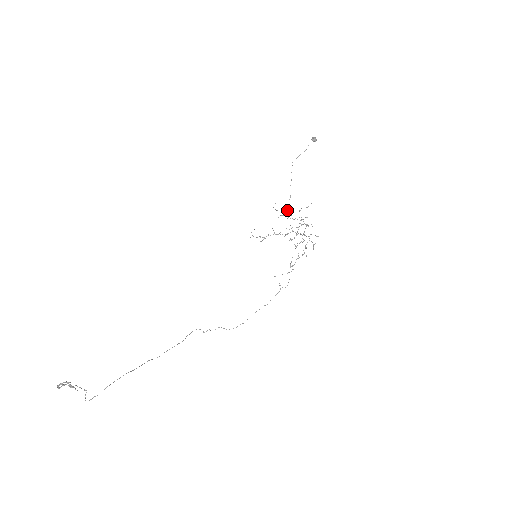
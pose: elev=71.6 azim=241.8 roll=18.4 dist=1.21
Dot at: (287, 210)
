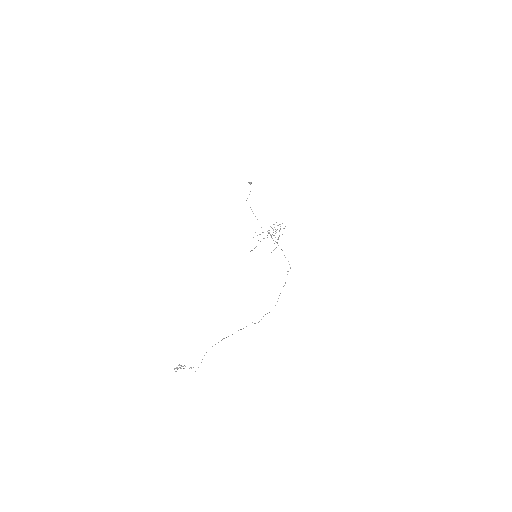
Dot at: occluded
